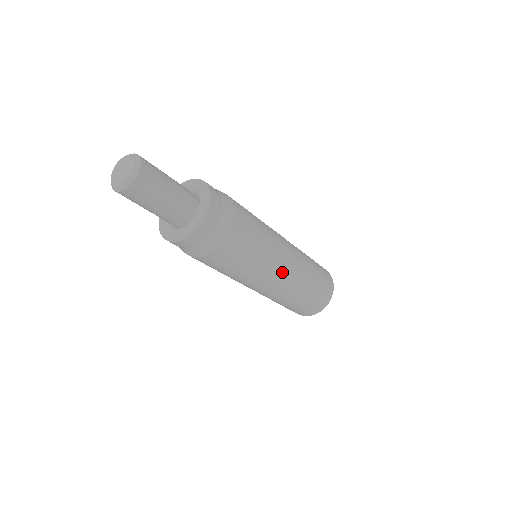
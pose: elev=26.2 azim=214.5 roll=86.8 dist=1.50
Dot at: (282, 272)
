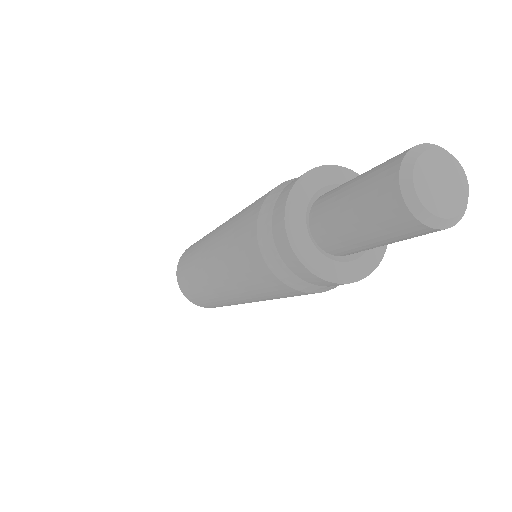
Dot at: occluded
